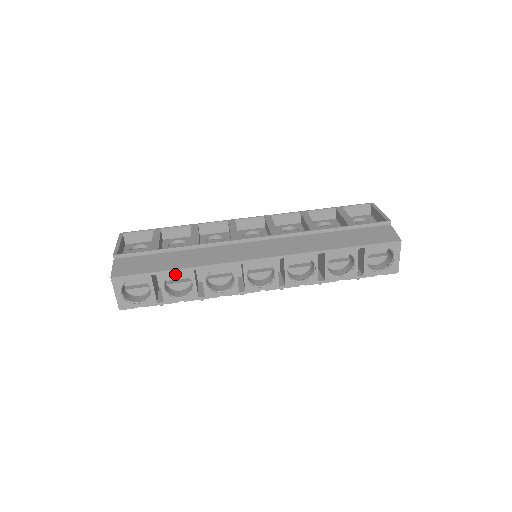
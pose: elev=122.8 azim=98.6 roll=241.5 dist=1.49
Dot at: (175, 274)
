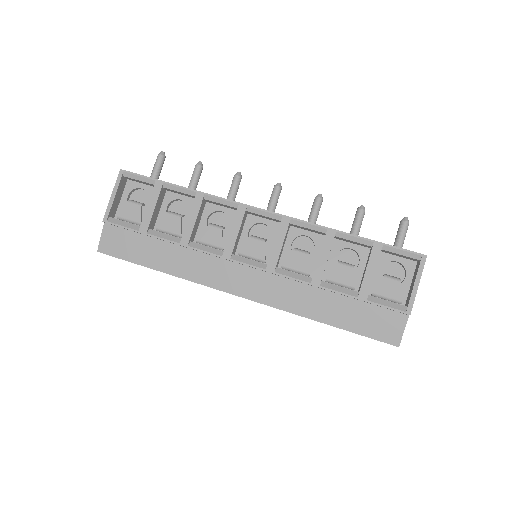
Dot at: occluded
